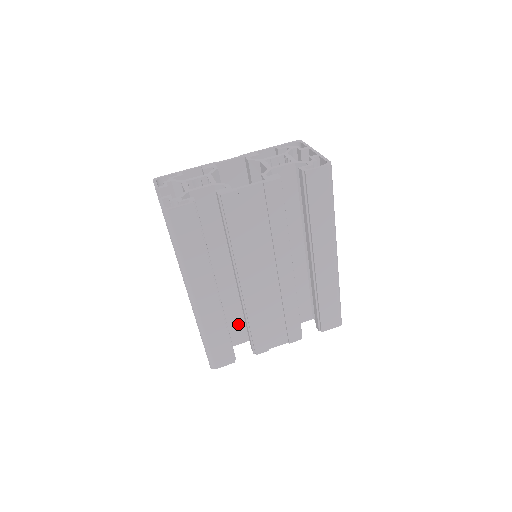
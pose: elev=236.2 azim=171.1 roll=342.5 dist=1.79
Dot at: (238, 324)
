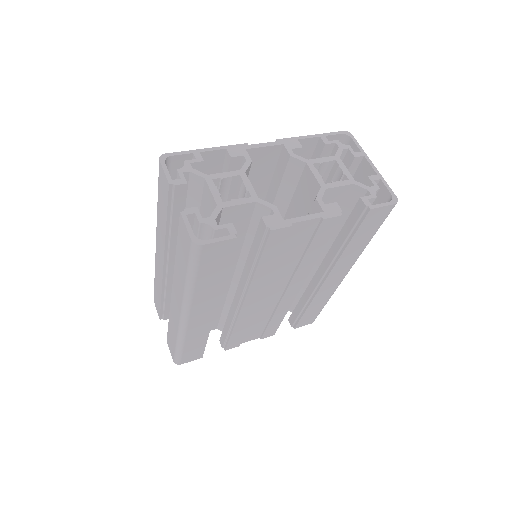
Dot at: occluded
